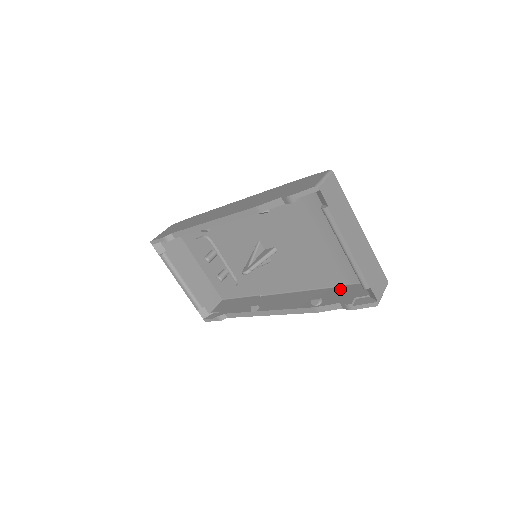
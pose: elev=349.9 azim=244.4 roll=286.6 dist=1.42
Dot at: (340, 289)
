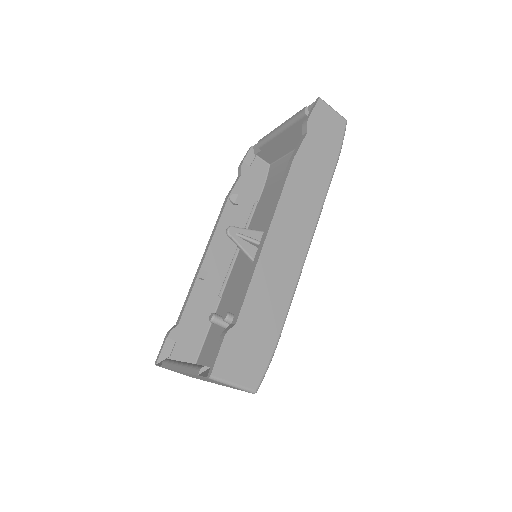
Dot at: occluded
